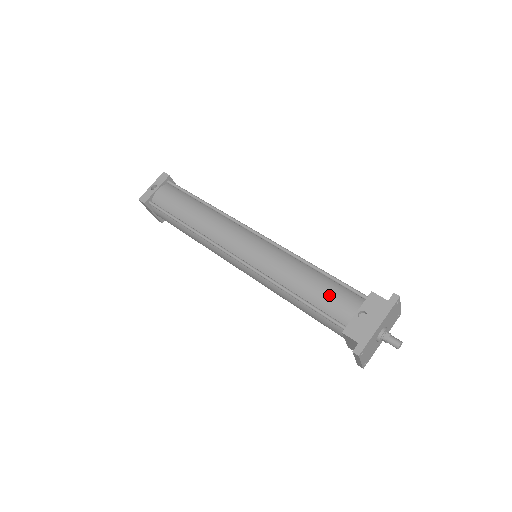
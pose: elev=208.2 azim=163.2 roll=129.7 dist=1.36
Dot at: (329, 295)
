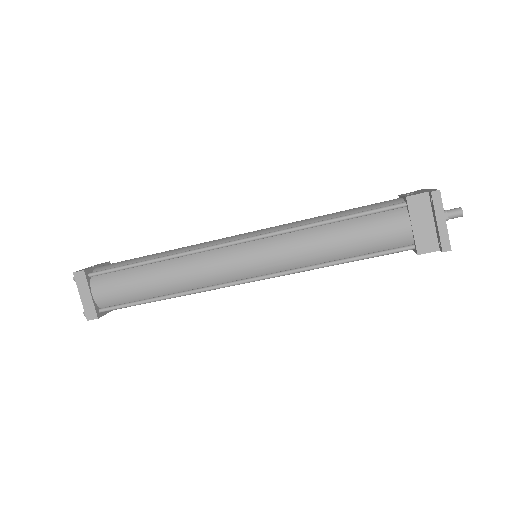
Dot at: (365, 206)
